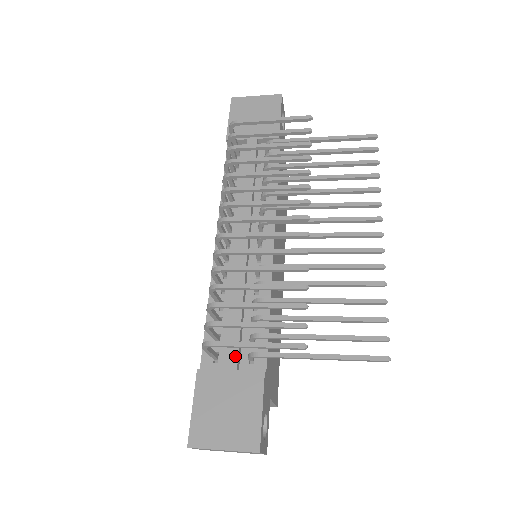
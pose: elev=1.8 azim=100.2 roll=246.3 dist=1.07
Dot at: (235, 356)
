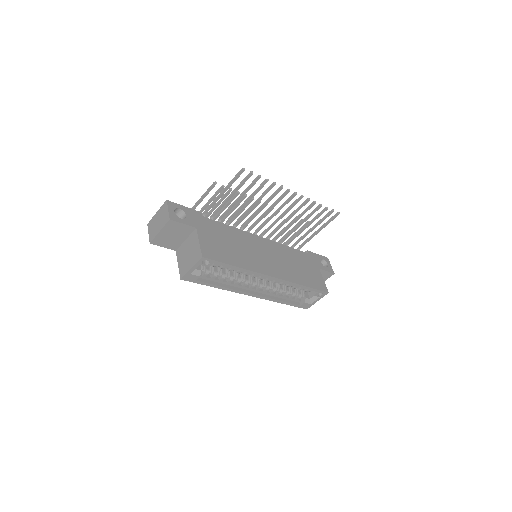
Dot at: occluded
